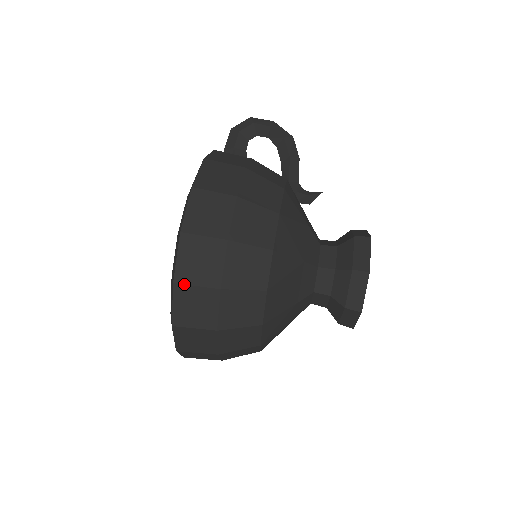
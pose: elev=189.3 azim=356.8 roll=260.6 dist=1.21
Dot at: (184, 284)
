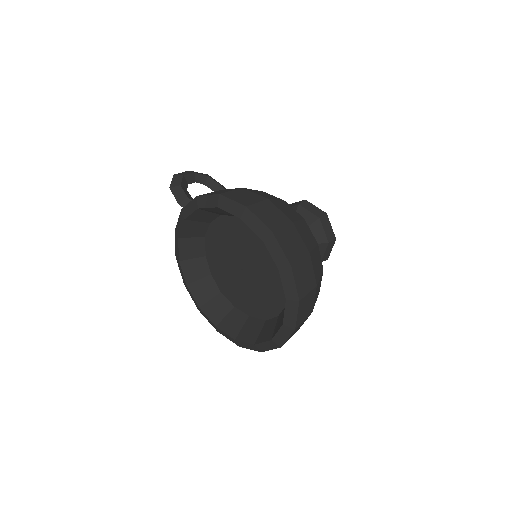
Dot at: (296, 263)
